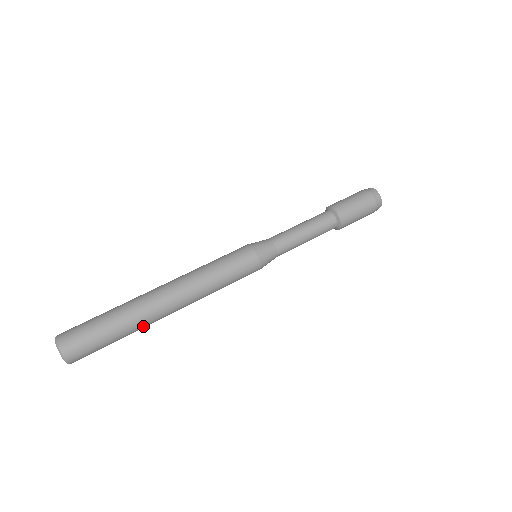
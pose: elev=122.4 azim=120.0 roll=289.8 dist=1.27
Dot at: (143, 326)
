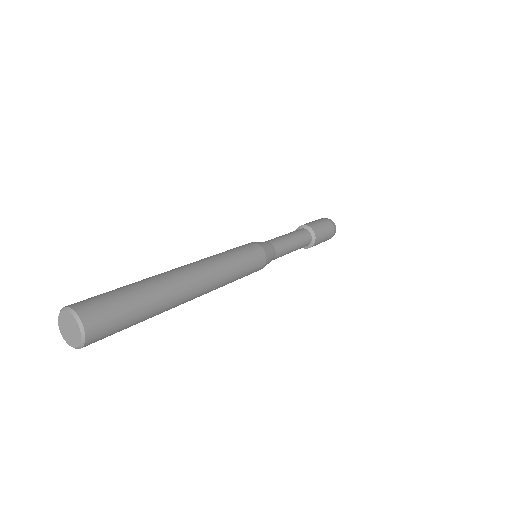
Dot at: (169, 302)
